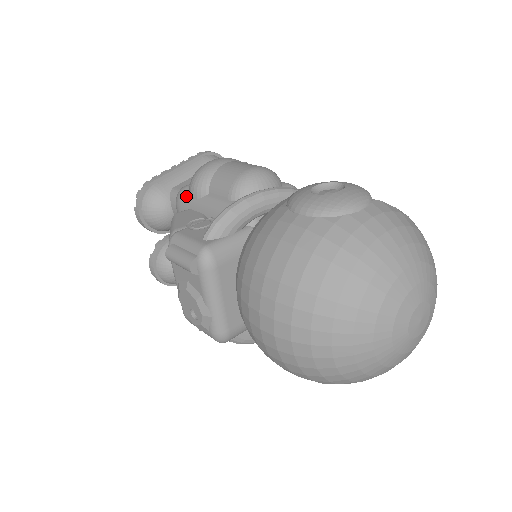
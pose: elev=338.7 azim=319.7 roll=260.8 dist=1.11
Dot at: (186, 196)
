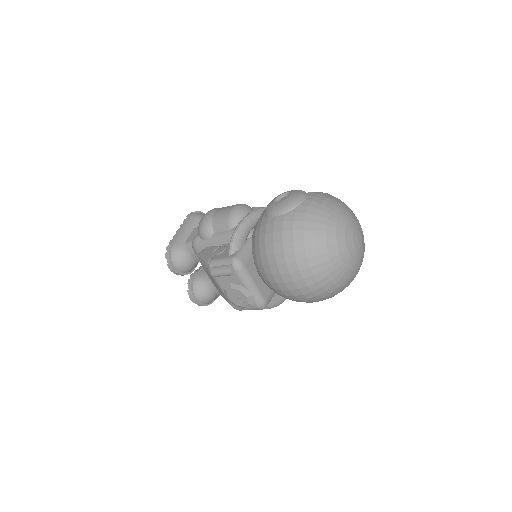
Dot at: (200, 241)
